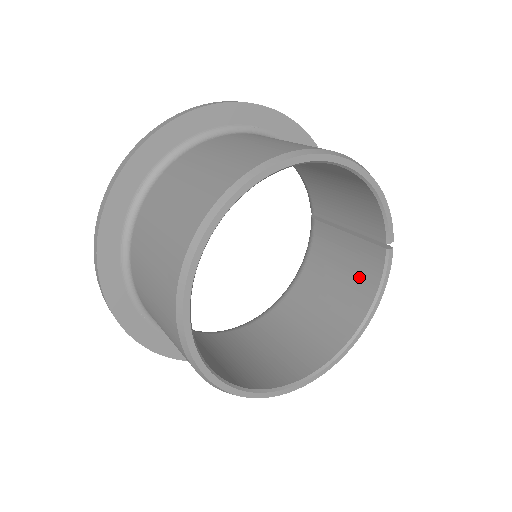
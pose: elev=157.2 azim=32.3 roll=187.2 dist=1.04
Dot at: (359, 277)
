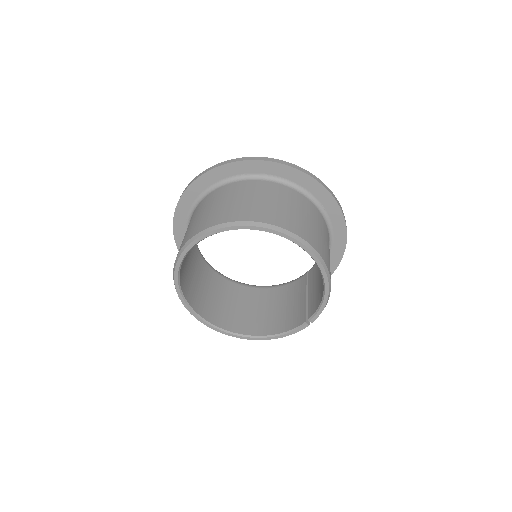
Dot at: (286, 319)
